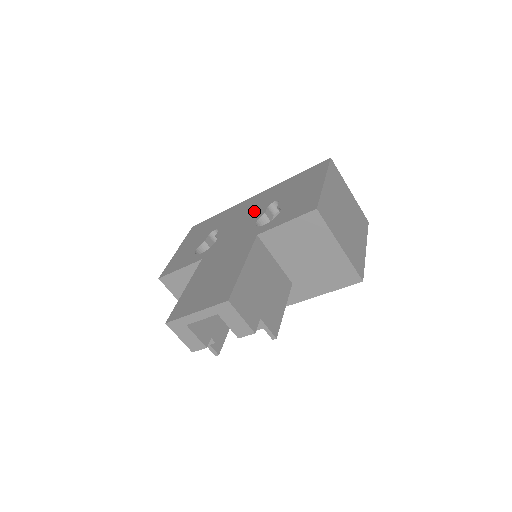
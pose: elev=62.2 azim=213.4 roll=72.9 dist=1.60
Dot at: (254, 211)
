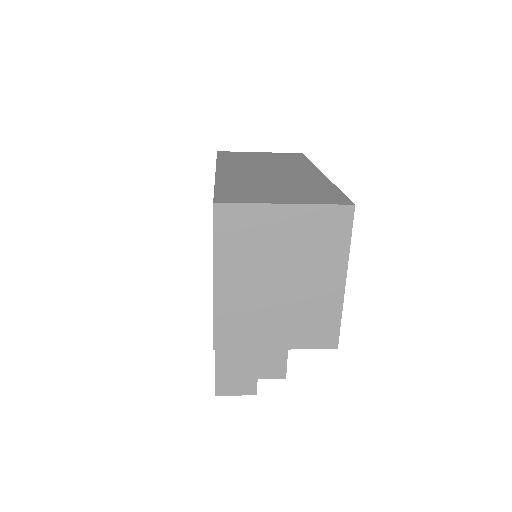
Dot at: occluded
